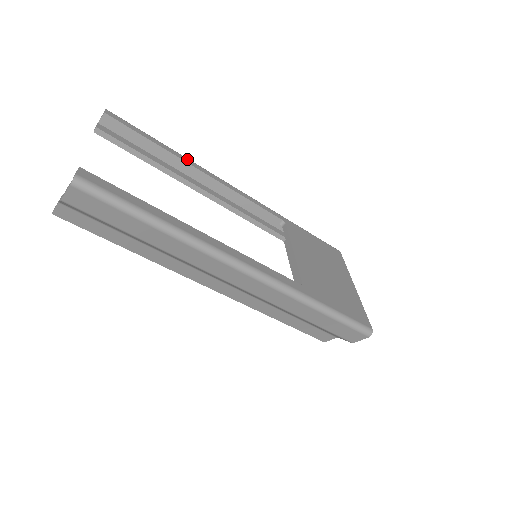
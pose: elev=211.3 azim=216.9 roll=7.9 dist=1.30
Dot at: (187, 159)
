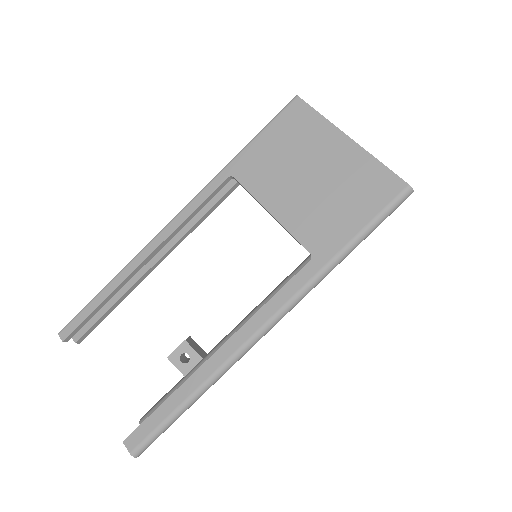
Dot at: (125, 270)
